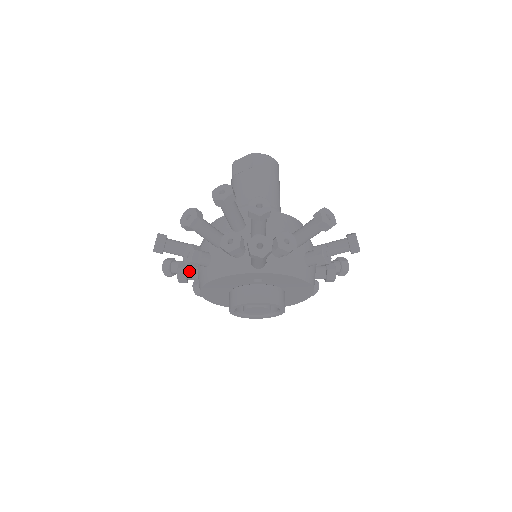
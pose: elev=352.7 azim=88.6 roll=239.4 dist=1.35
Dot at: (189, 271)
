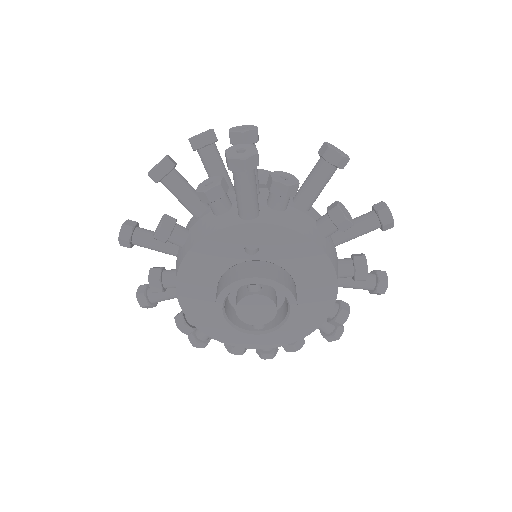
Dot at: (165, 272)
